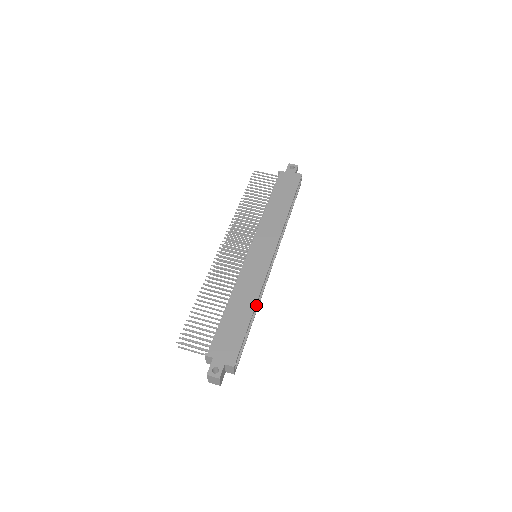
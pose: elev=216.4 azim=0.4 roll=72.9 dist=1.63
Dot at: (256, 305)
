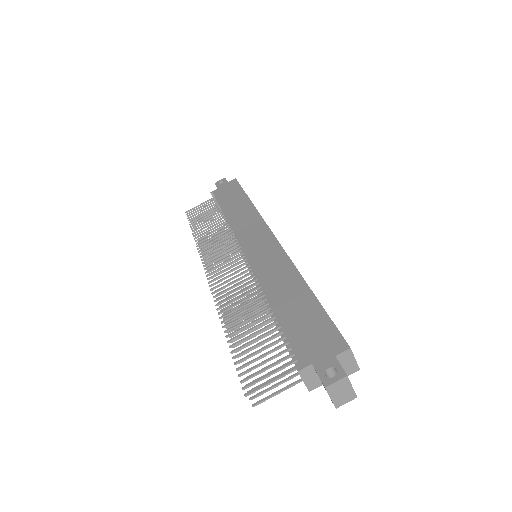
Dot at: occluded
